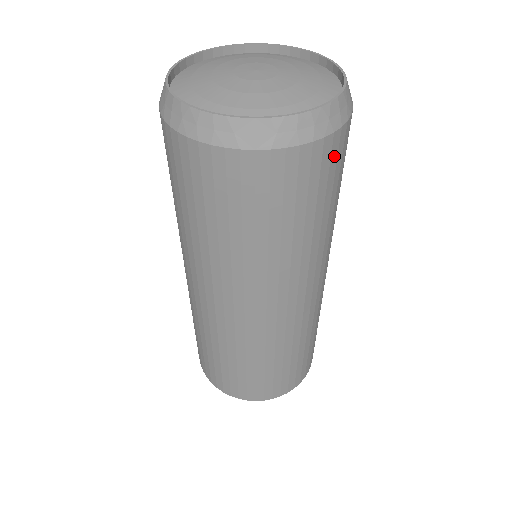
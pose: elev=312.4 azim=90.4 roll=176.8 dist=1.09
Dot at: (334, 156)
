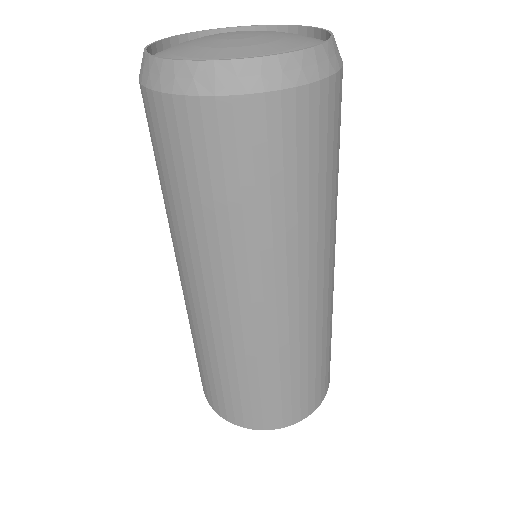
Dot at: (314, 116)
